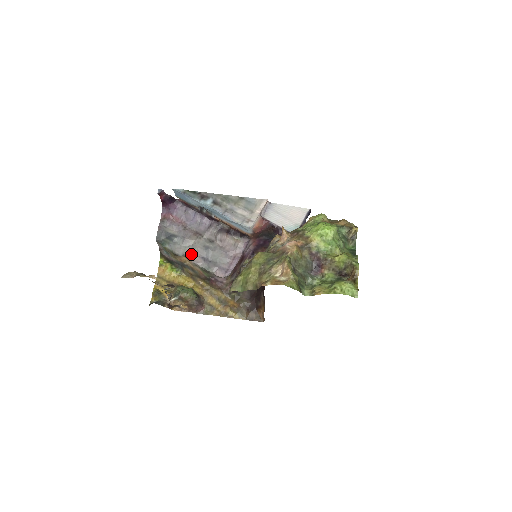
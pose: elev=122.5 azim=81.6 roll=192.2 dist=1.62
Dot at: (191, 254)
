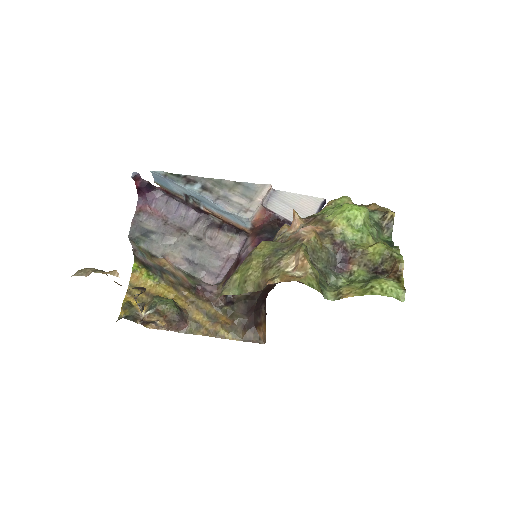
Dot at: (172, 255)
